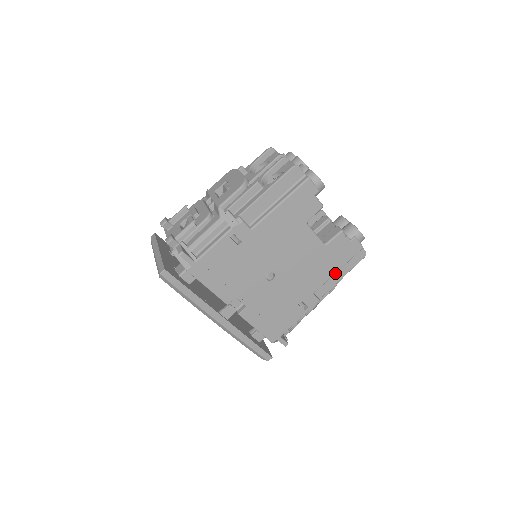
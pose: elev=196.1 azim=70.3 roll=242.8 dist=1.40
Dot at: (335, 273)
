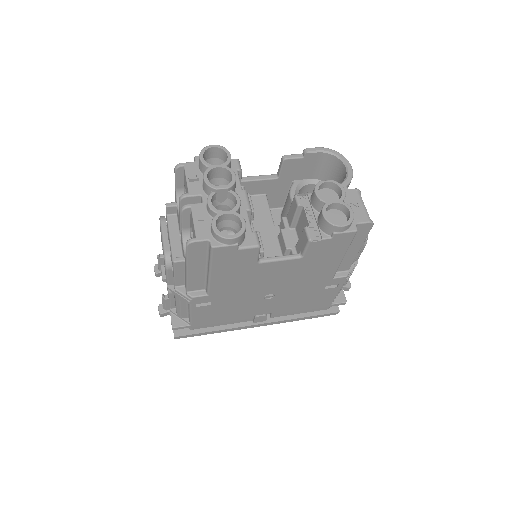
Dot at: (342, 259)
